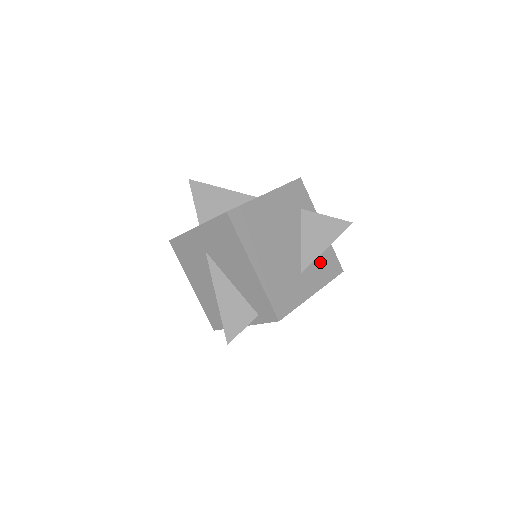
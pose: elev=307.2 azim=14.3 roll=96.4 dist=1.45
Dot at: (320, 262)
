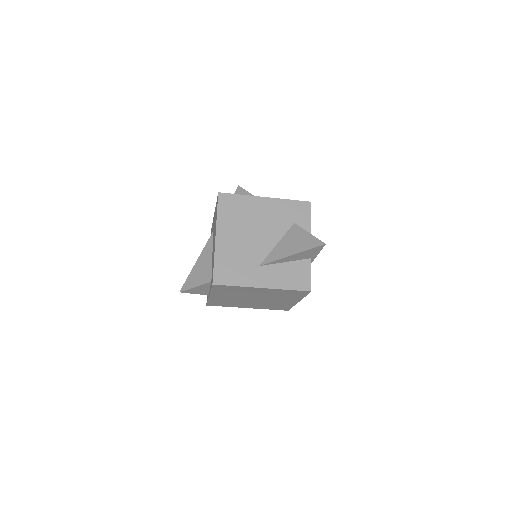
Dot at: (288, 270)
